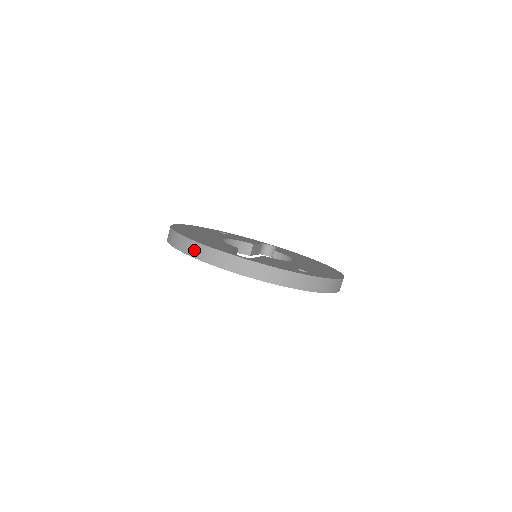
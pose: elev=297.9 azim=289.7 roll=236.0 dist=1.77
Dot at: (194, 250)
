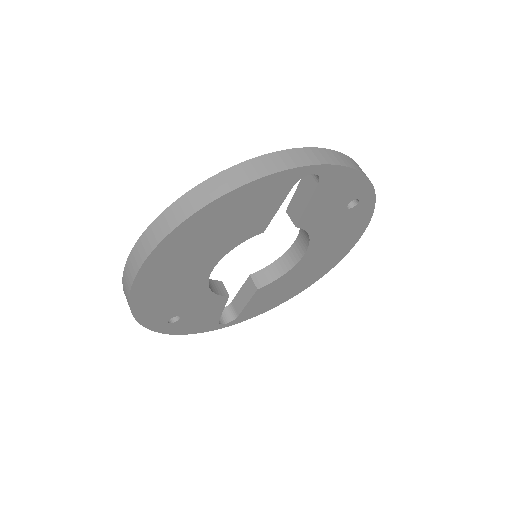
Dot at: (244, 173)
